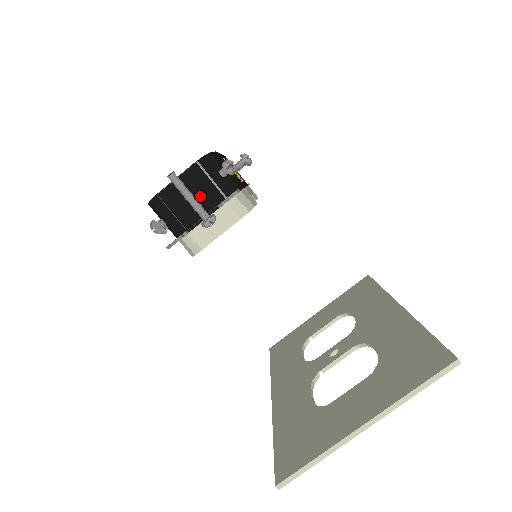
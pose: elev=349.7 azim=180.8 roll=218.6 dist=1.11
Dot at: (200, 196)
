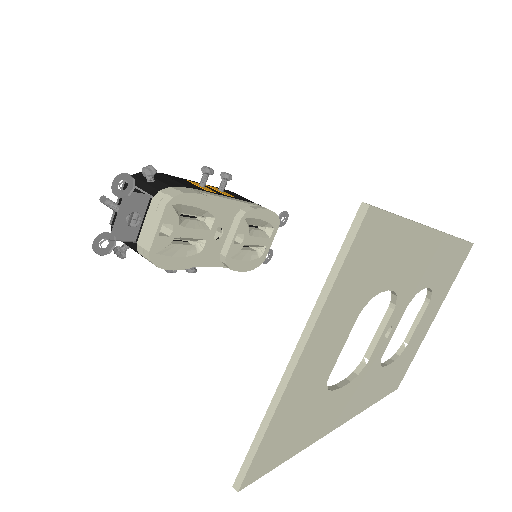
Dot at: occluded
